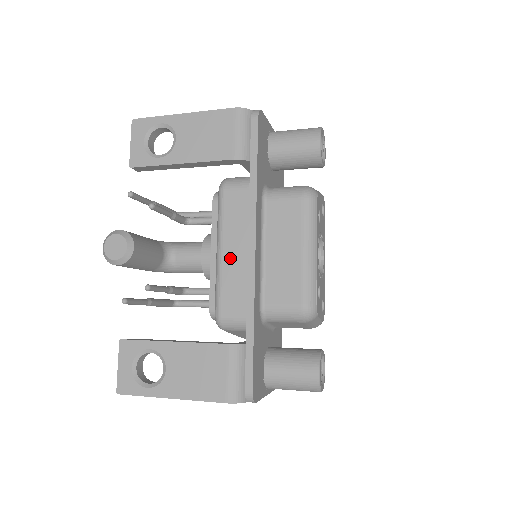
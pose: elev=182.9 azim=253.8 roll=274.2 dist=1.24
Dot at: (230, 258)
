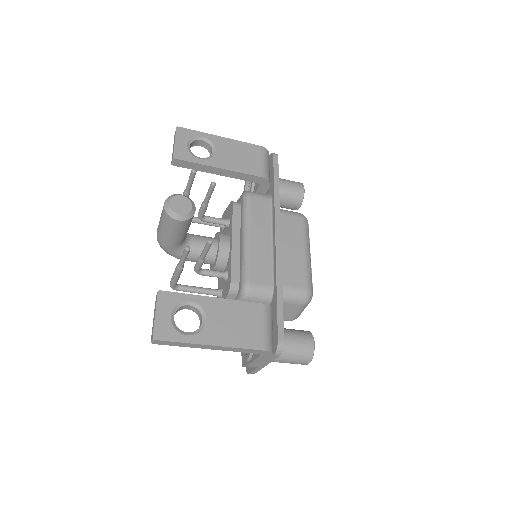
Dot at: (257, 243)
